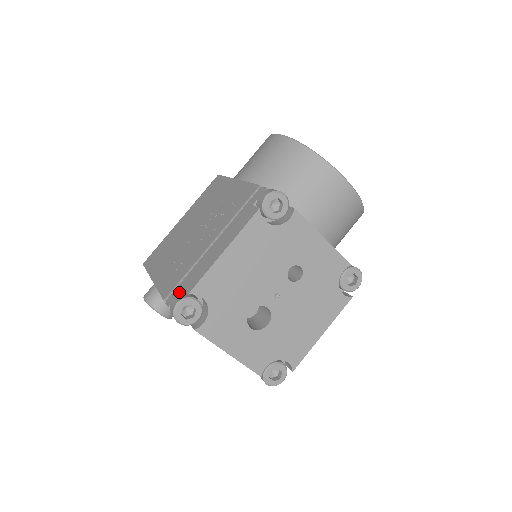
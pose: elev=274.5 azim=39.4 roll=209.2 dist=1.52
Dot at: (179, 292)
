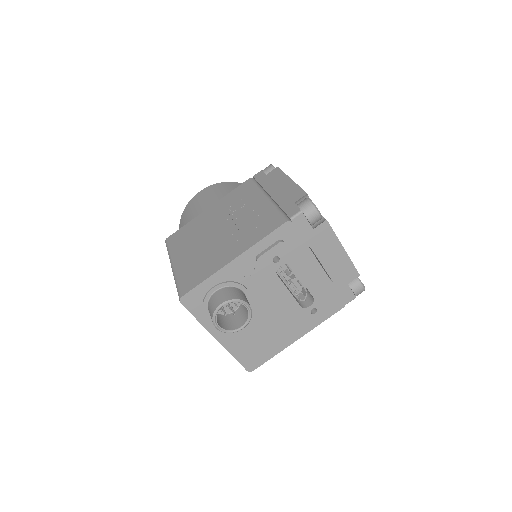
Dot at: (295, 205)
